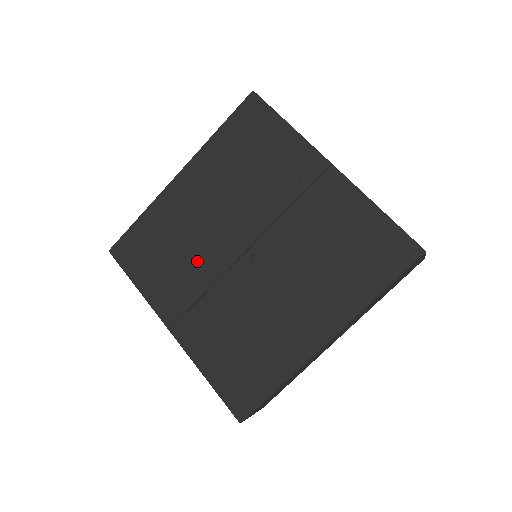
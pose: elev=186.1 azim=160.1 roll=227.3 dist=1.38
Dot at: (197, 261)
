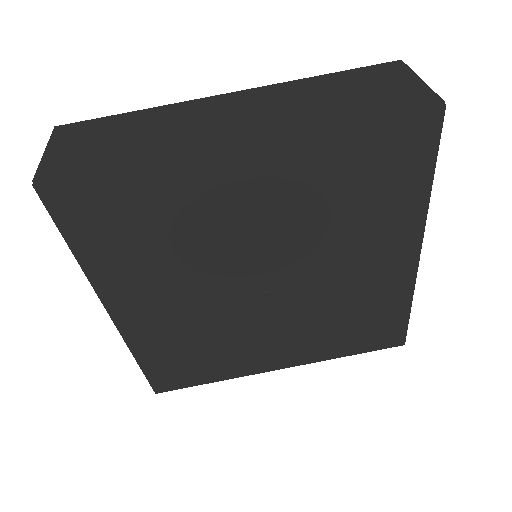
Dot at: (195, 268)
